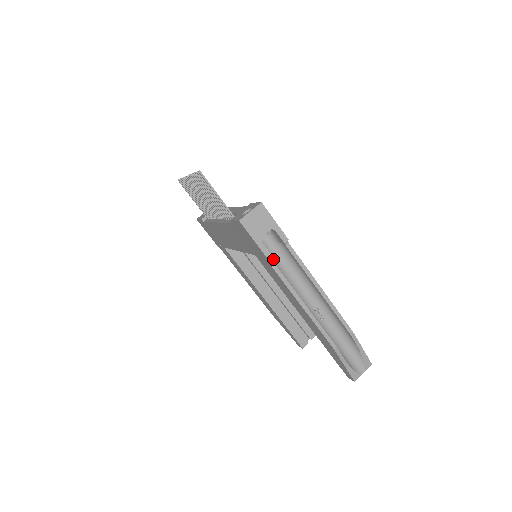
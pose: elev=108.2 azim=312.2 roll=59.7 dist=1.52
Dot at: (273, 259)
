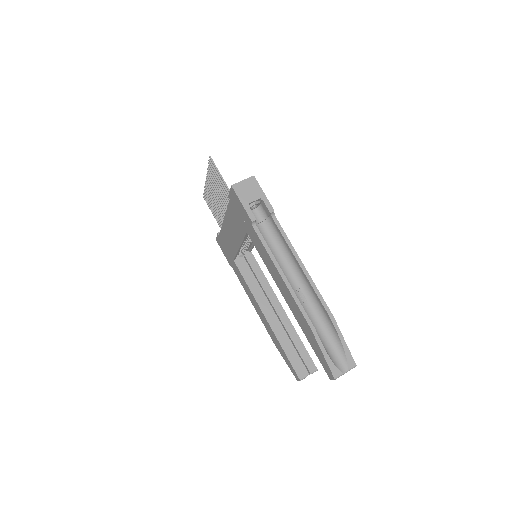
Dot at: (261, 233)
